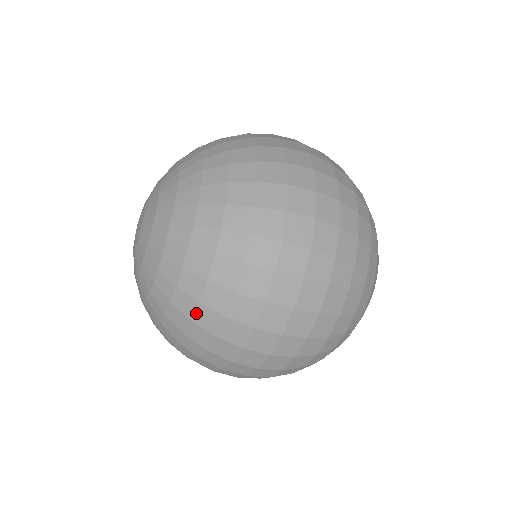
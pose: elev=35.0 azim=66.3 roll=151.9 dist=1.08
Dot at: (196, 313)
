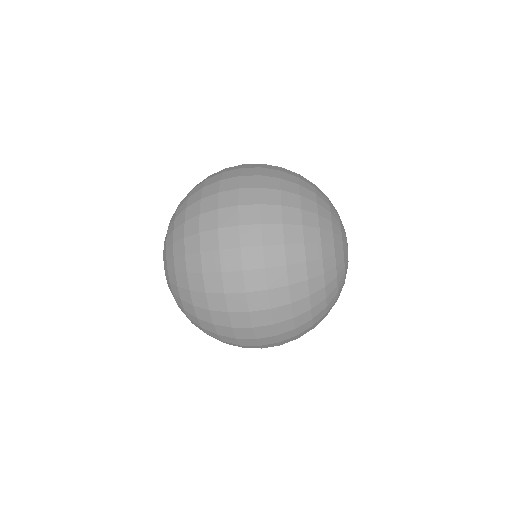
Dot at: (200, 324)
